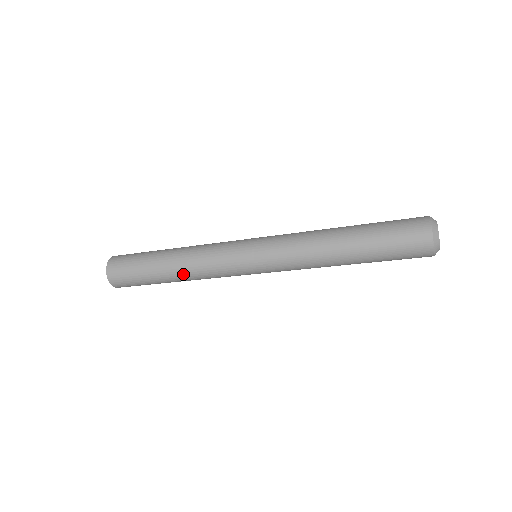
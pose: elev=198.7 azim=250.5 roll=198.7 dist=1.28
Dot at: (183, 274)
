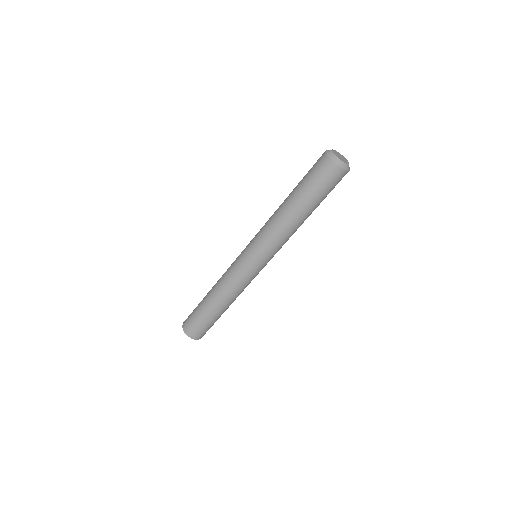
Dot at: (216, 292)
